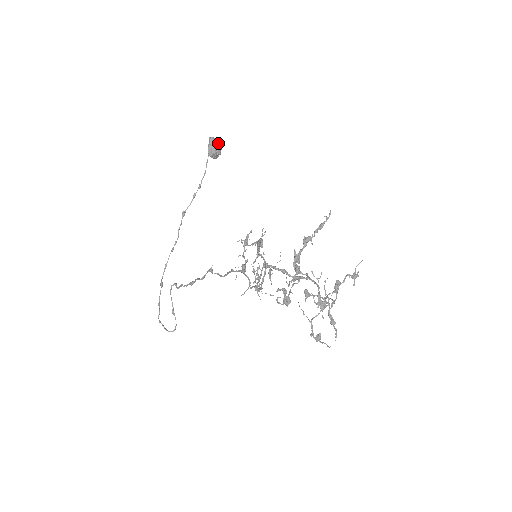
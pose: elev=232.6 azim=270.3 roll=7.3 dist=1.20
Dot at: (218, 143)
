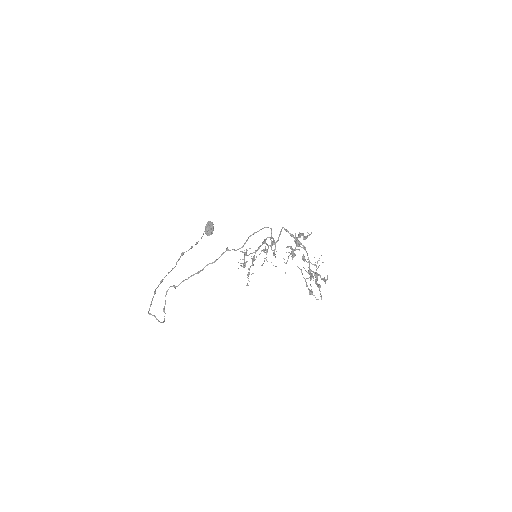
Dot at: occluded
